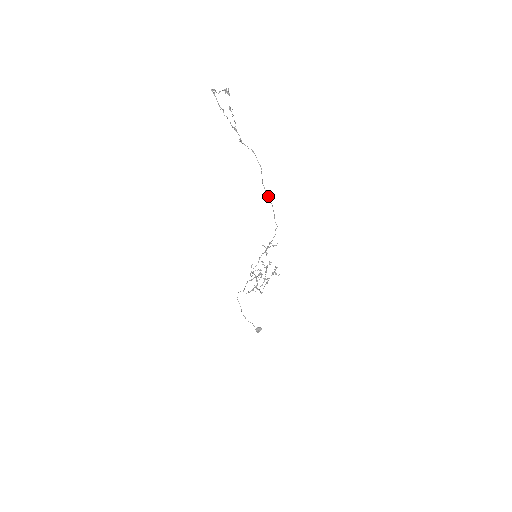
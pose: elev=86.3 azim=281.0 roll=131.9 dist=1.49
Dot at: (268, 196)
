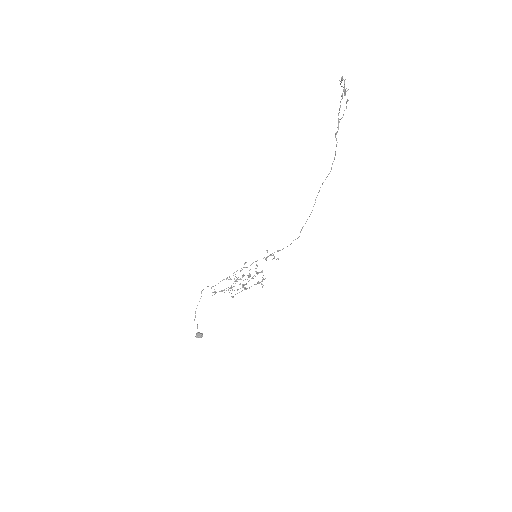
Dot at: (315, 202)
